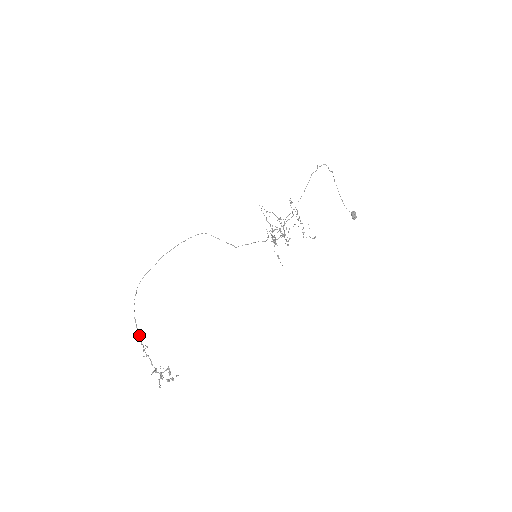
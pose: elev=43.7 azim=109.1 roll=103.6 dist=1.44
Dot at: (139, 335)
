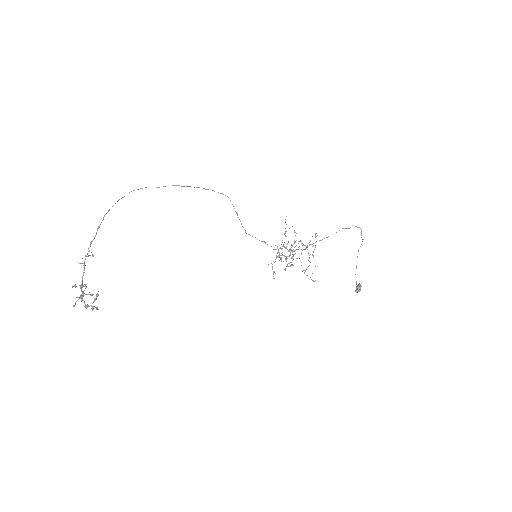
Dot at: (94, 238)
